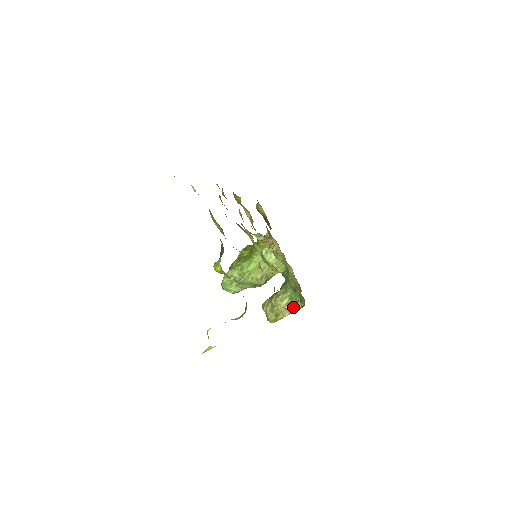
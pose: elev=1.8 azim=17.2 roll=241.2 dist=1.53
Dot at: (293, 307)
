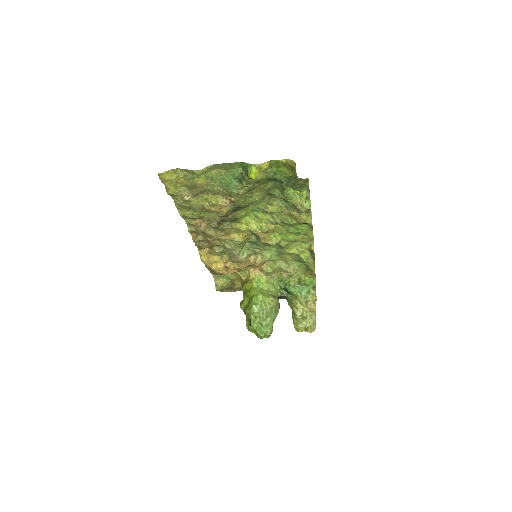
Dot at: (312, 300)
